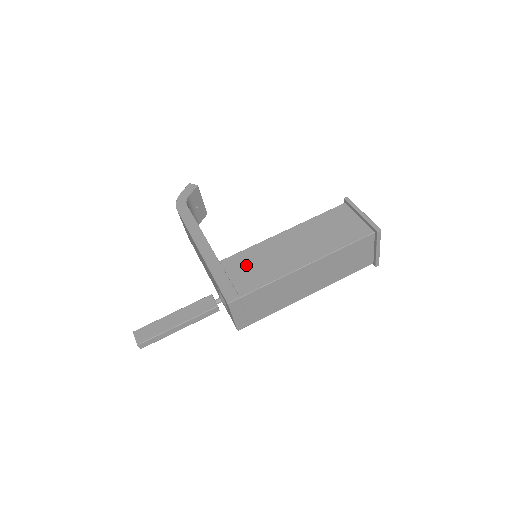
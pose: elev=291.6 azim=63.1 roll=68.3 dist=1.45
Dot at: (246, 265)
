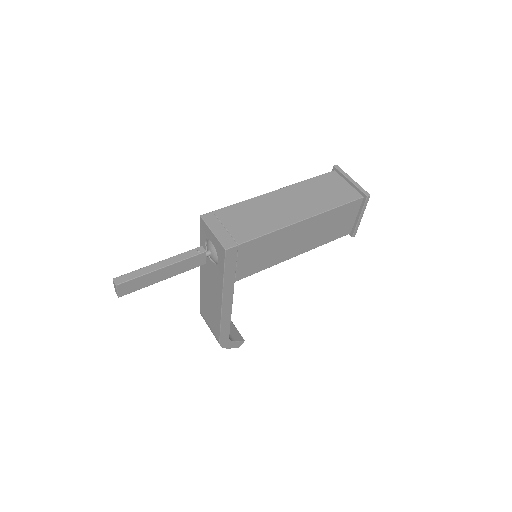
Dot at: occluded
